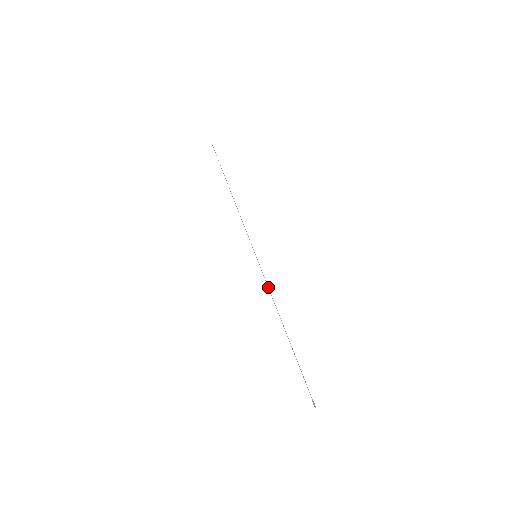
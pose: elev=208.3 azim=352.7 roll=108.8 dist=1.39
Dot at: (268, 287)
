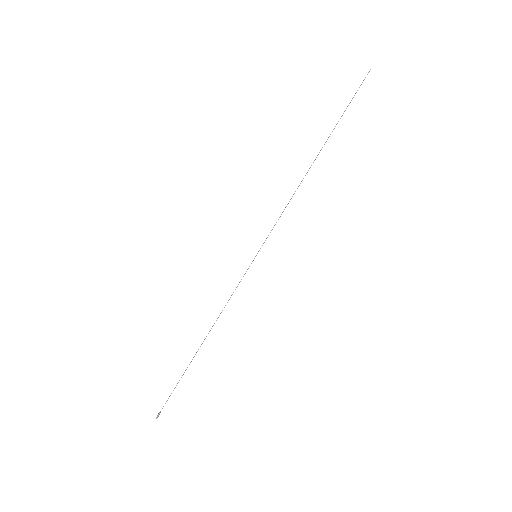
Dot at: occluded
